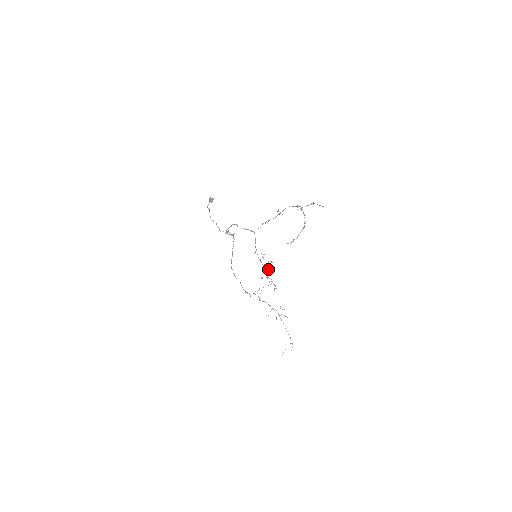
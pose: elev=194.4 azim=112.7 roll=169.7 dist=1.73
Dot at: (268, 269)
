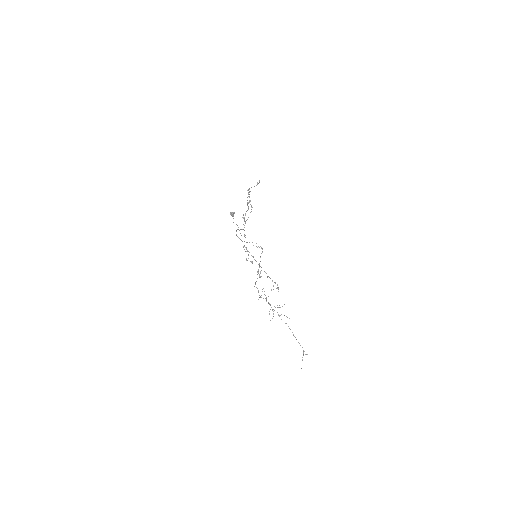
Dot at: (246, 260)
